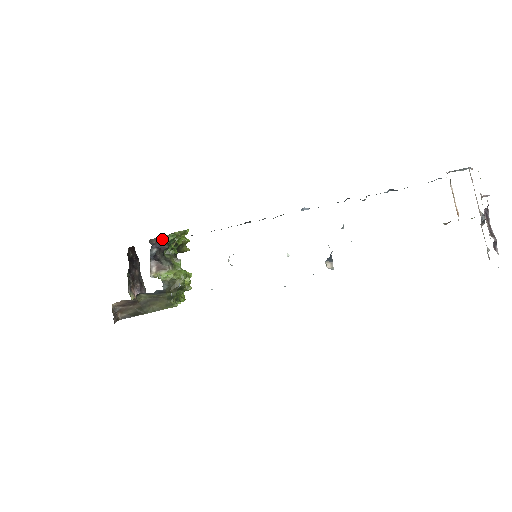
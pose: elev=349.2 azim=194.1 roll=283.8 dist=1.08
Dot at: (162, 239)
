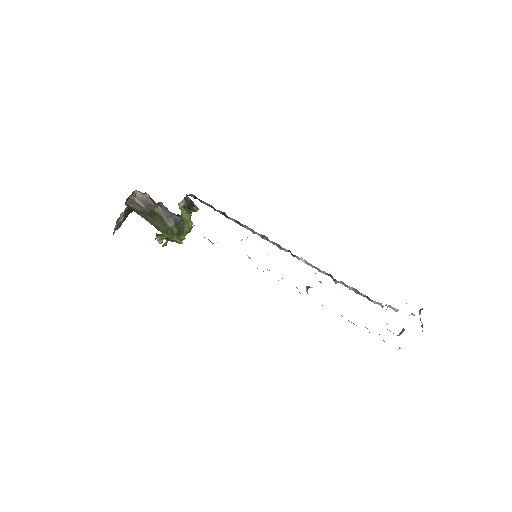
Dot at: (192, 202)
